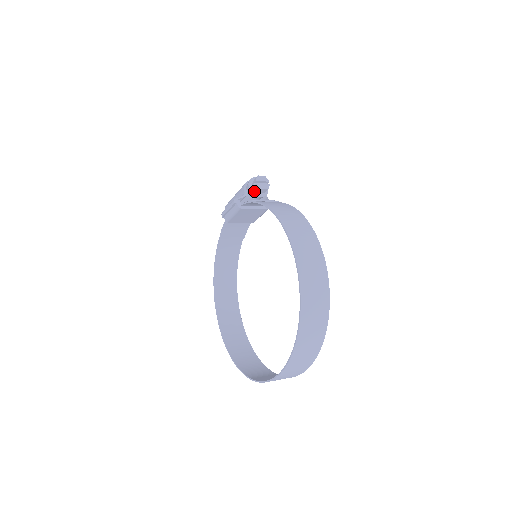
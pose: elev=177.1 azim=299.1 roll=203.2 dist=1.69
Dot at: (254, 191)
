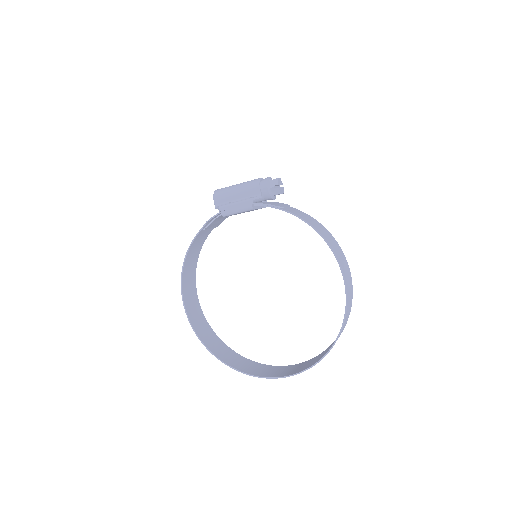
Dot at: (271, 194)
